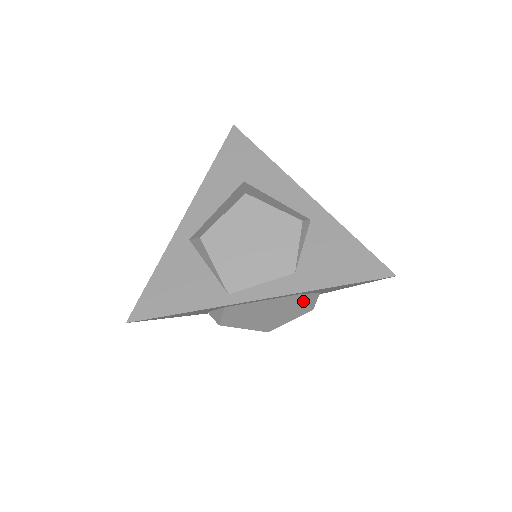
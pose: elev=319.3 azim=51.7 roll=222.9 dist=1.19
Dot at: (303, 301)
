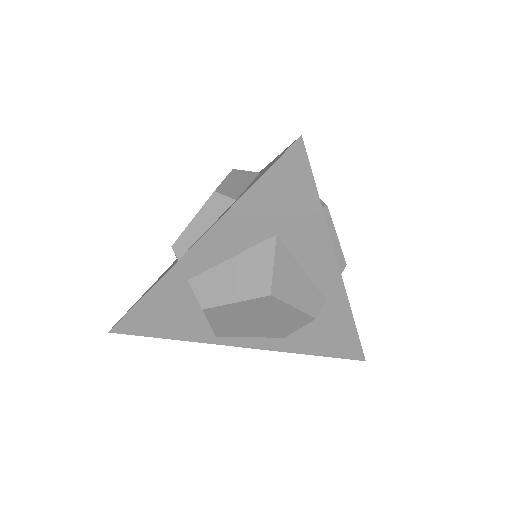
Dot at: occluded
